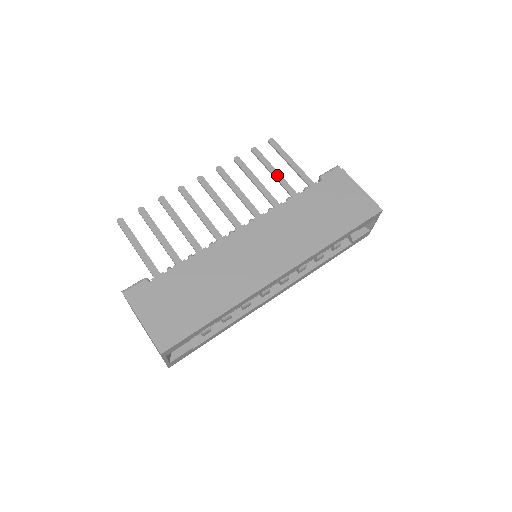
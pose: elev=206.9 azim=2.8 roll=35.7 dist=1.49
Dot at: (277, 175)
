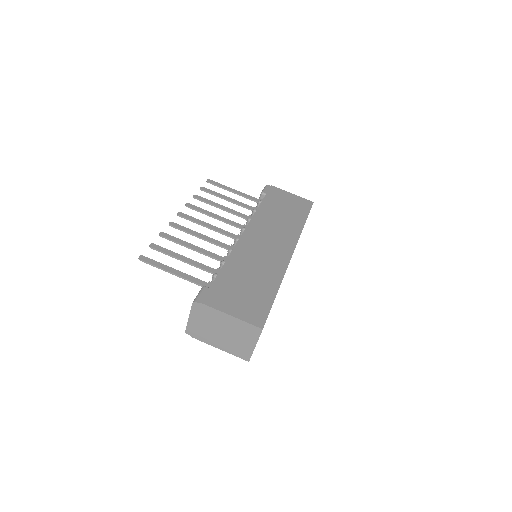
Dot at: (232, 200)
